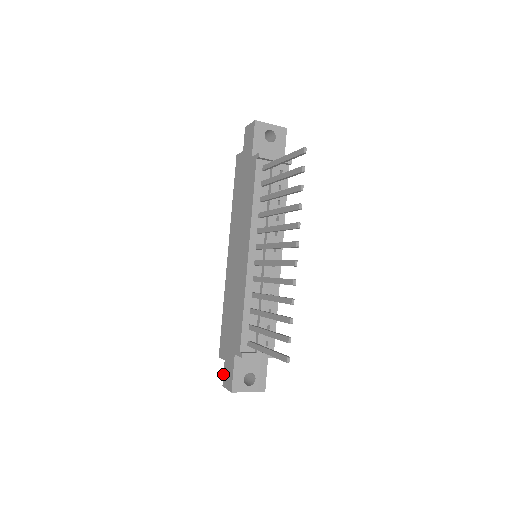
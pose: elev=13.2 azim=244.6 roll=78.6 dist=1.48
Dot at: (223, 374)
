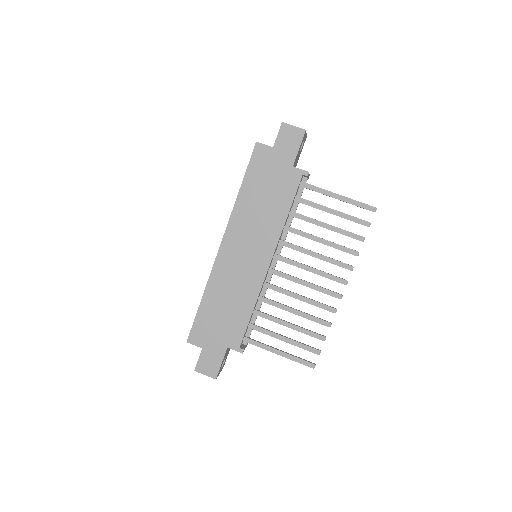
Dot at: (198, 360)
